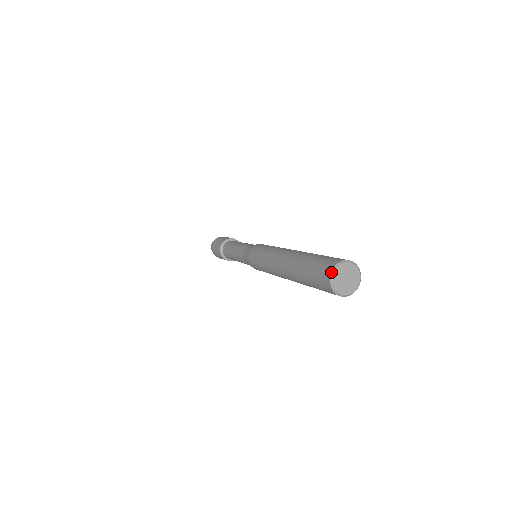
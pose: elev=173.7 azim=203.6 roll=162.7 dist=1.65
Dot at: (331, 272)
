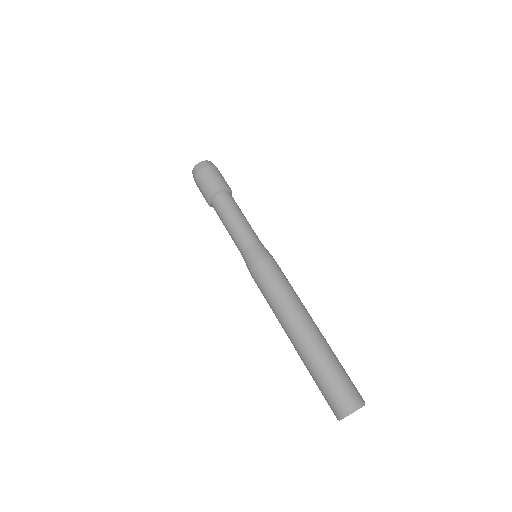
Dot at: (343, 417)
